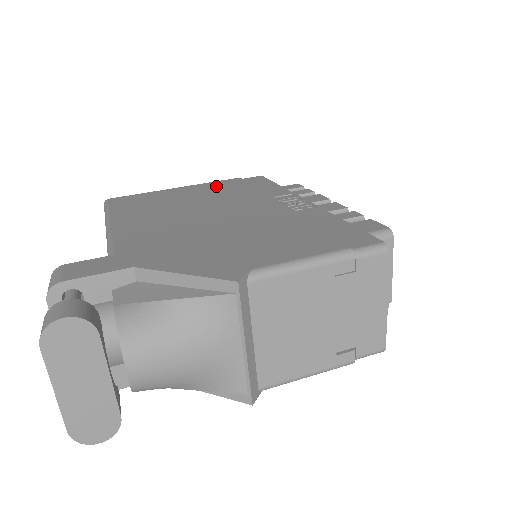
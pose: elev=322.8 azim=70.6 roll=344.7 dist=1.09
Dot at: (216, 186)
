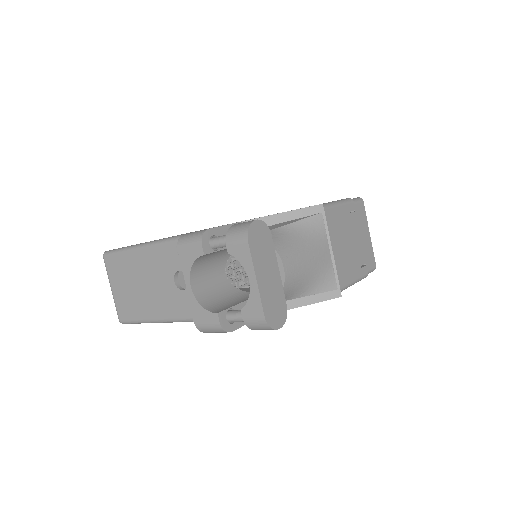
Dot at: occluded
